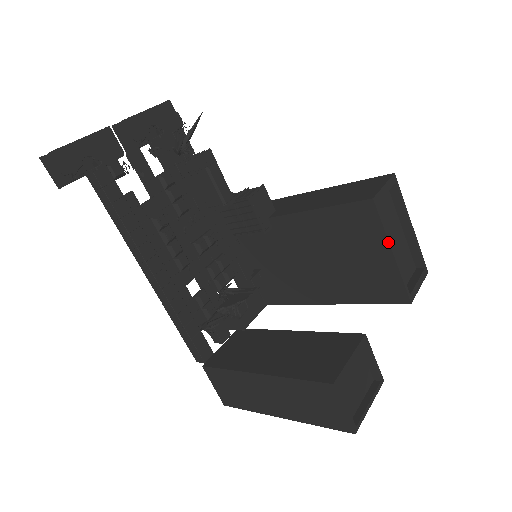
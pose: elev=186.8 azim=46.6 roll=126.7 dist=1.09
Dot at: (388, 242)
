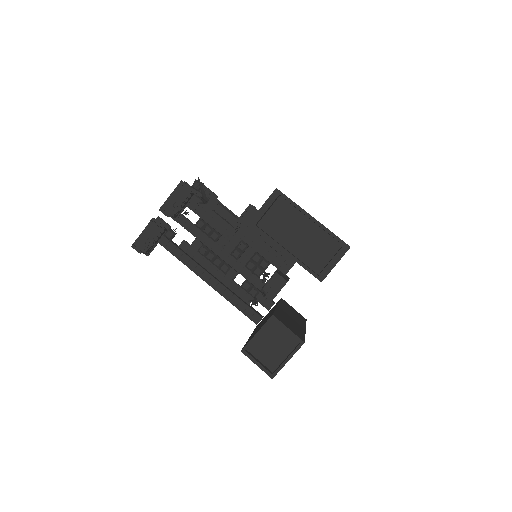
Dot at: (277, 246)
